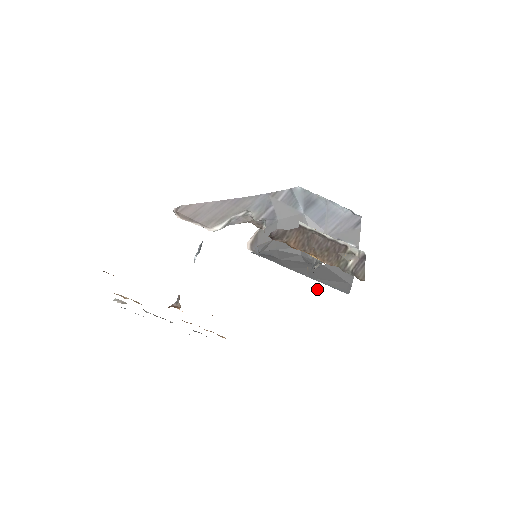
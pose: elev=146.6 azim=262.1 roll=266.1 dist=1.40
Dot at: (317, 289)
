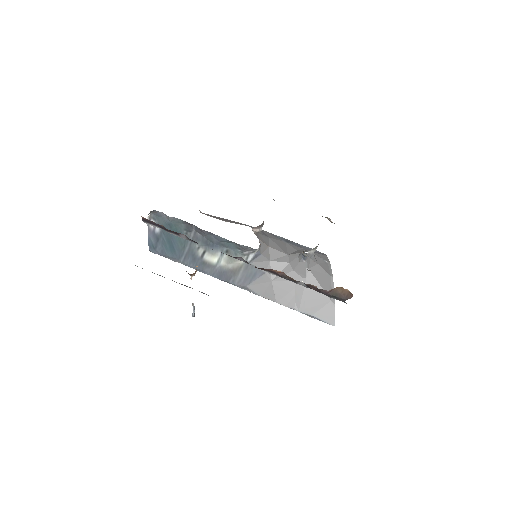
Dot at: occluded
